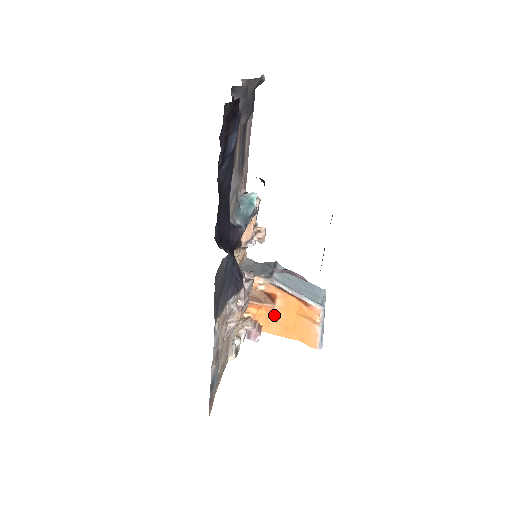
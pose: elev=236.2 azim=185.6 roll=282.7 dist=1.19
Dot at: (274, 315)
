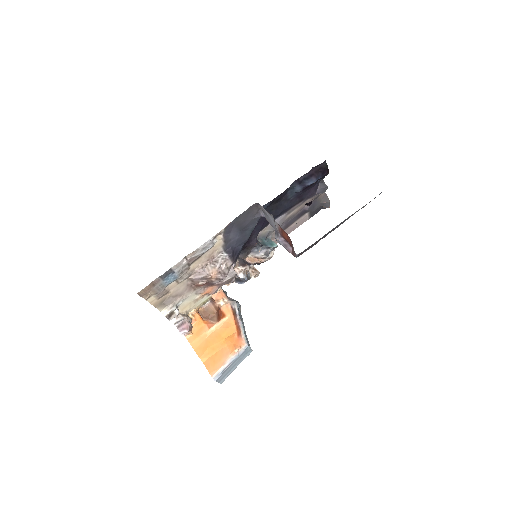
Dot at: (209, 330)
